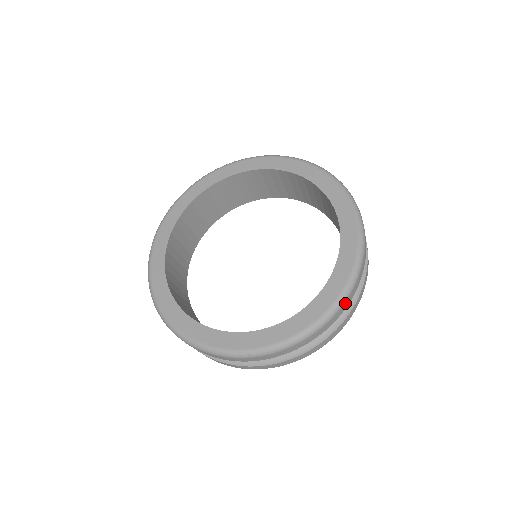
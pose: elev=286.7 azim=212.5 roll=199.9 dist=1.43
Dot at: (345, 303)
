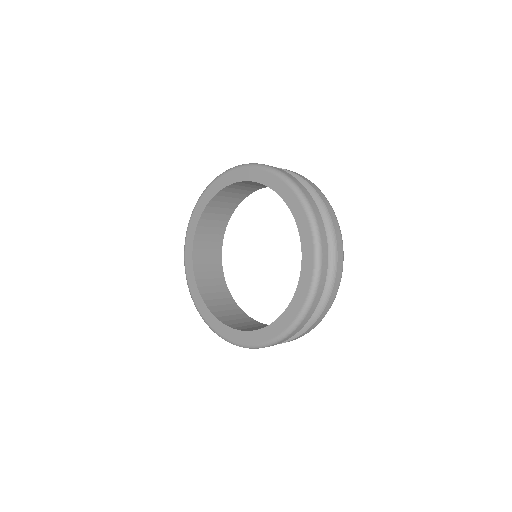
Dot at: (309, 200)
